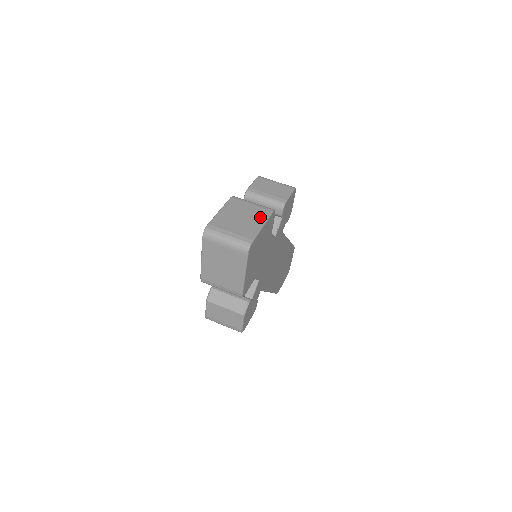
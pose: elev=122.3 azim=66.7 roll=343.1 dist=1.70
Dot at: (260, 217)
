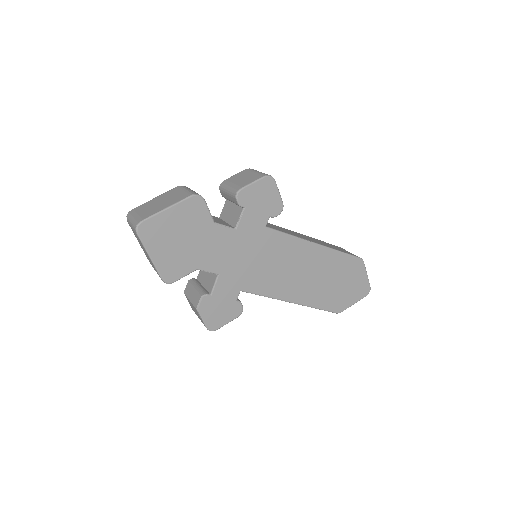
Dot at: (174, 201)
